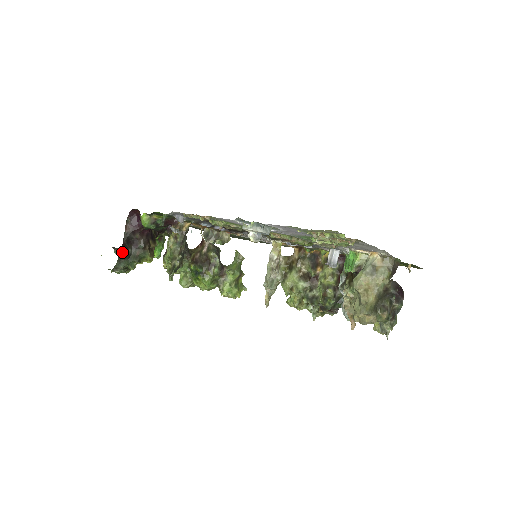
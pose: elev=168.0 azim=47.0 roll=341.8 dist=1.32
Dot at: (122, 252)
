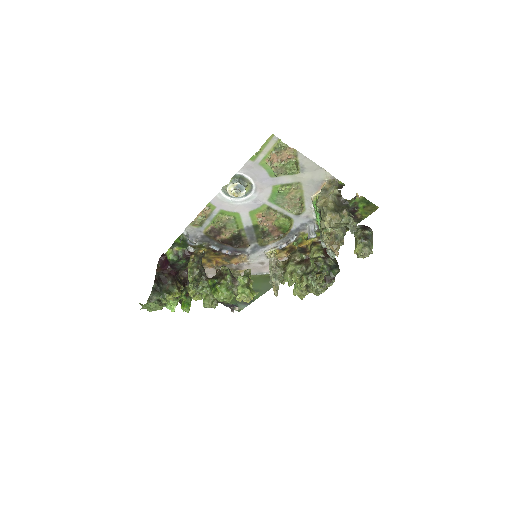
Dot at: (155, 284)
